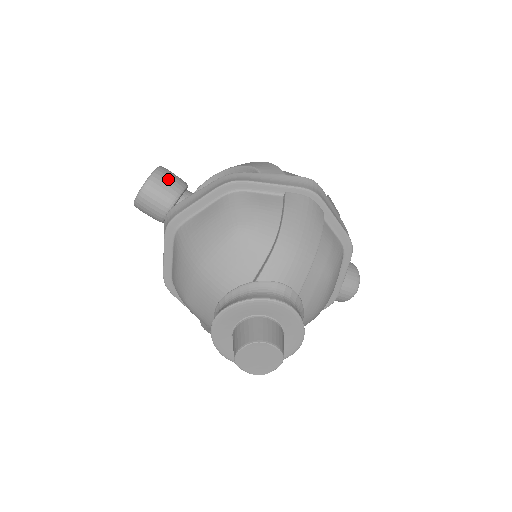
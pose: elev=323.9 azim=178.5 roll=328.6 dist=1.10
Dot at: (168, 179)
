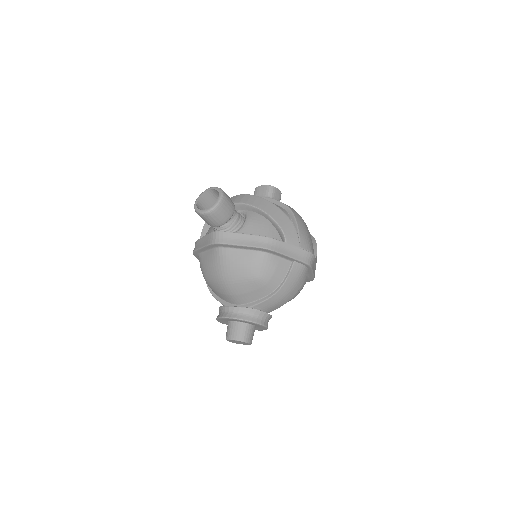
Dot at: (226, 209)
